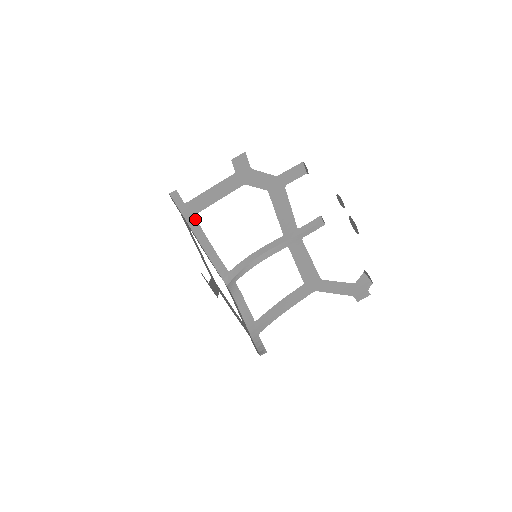
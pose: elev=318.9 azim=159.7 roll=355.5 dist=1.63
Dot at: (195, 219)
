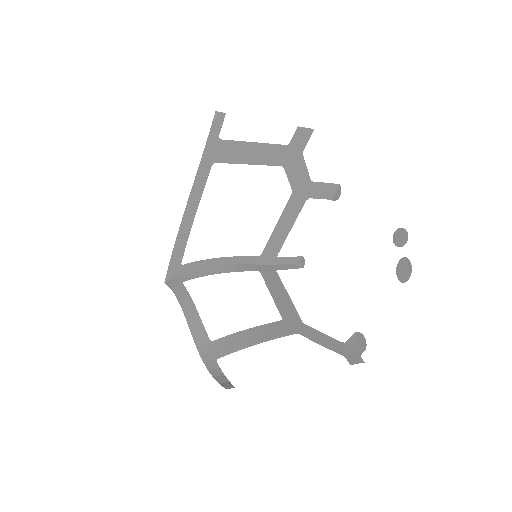
Dot at: (209, 168)
